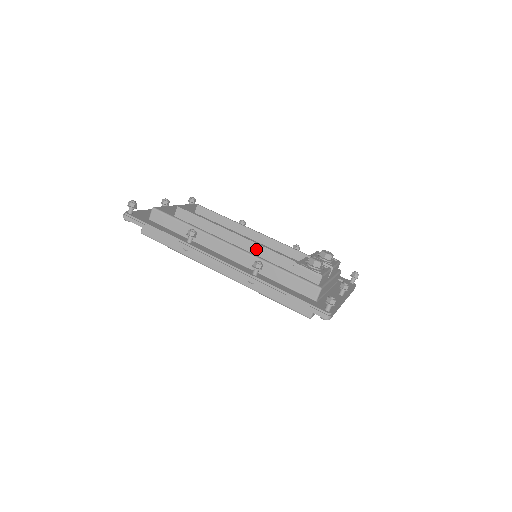
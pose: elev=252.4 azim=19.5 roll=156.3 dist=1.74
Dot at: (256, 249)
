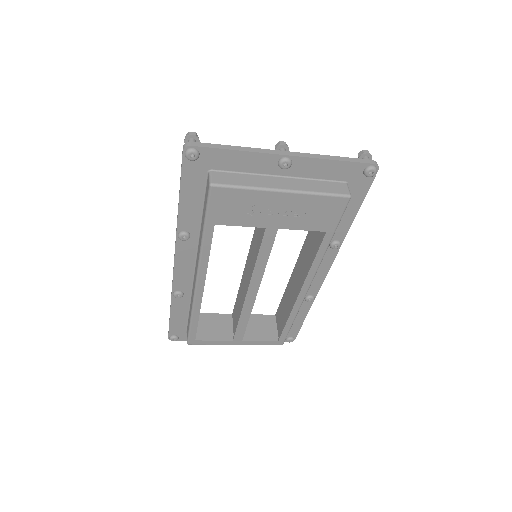
Dot at: (251, 250)
